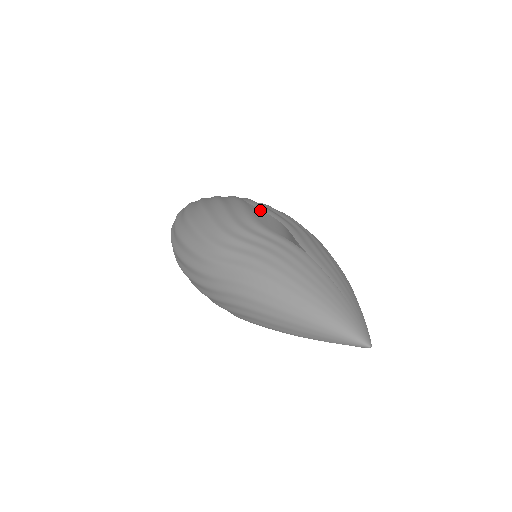
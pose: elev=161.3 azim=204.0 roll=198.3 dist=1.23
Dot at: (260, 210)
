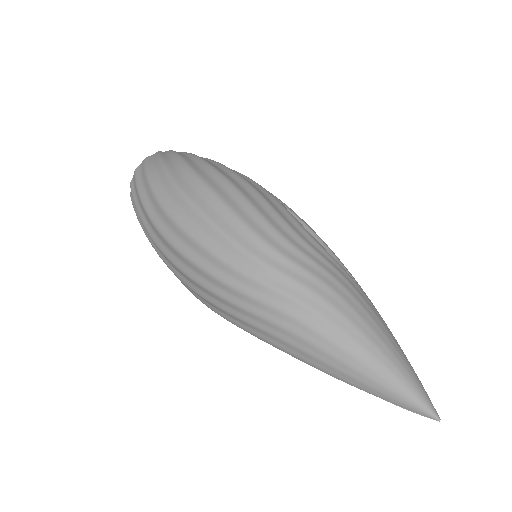
Dot at: (290, 212)
